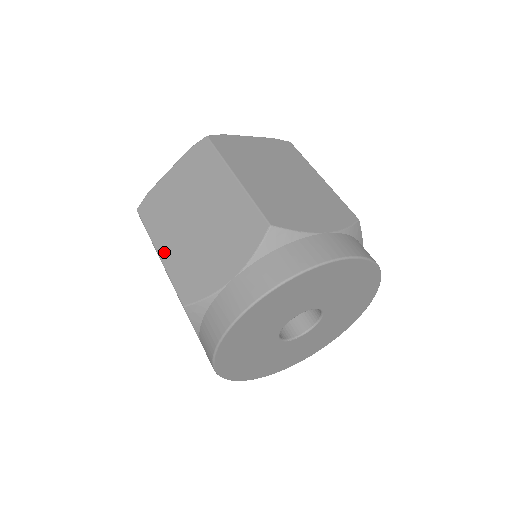
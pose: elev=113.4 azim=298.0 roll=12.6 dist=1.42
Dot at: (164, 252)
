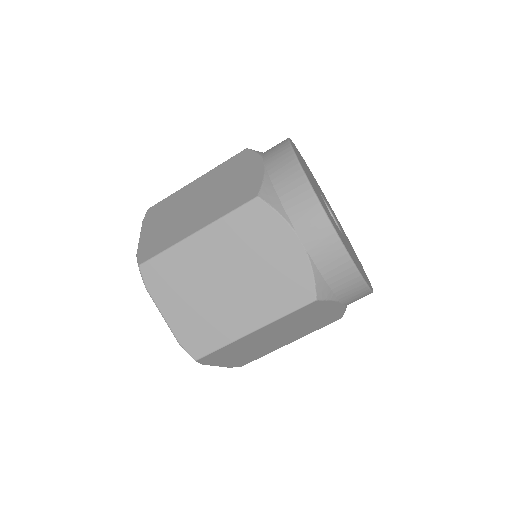
Dot at: (199, 225)
